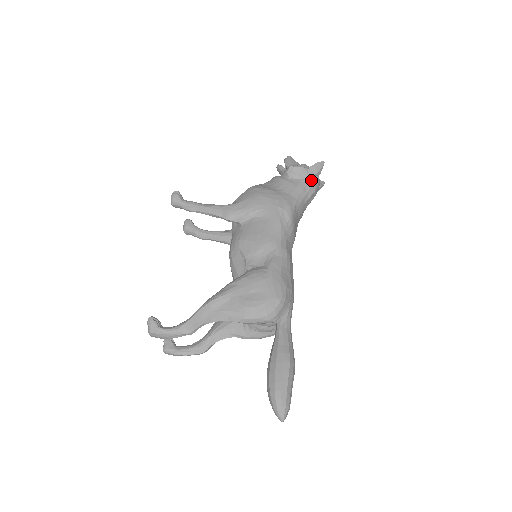
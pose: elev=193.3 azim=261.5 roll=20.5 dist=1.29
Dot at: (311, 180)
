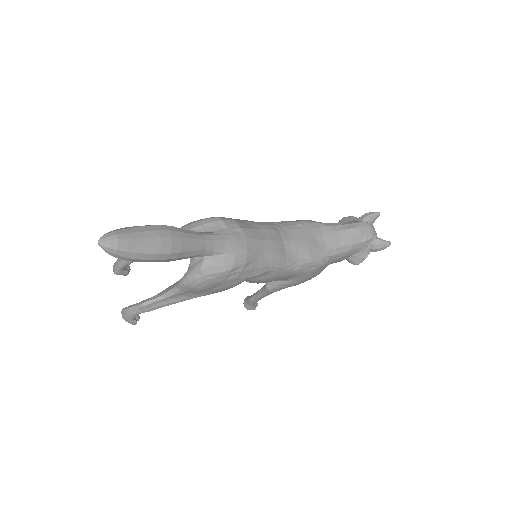
Dot at: (356, 221)
